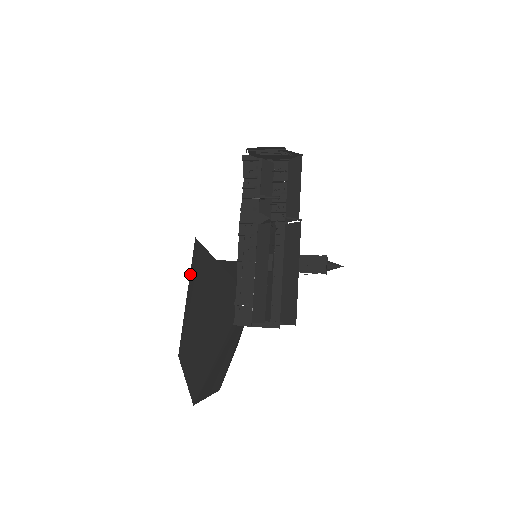
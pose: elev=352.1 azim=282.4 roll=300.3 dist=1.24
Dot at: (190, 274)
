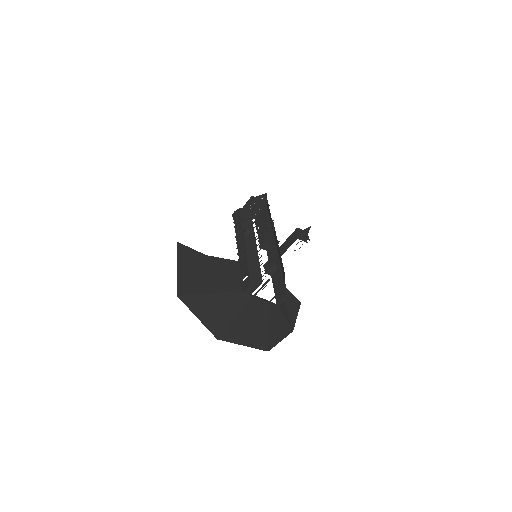
Dot at: (177, 258)
